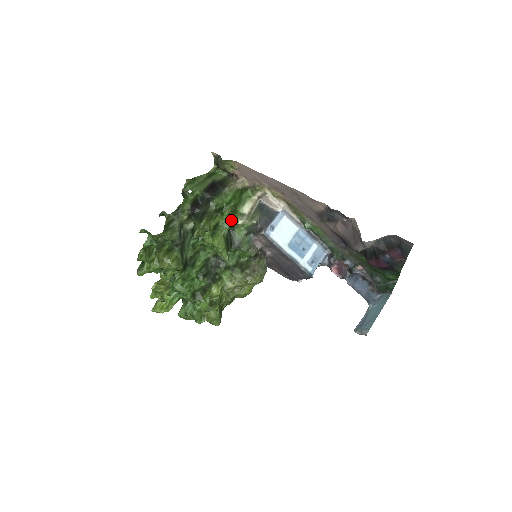
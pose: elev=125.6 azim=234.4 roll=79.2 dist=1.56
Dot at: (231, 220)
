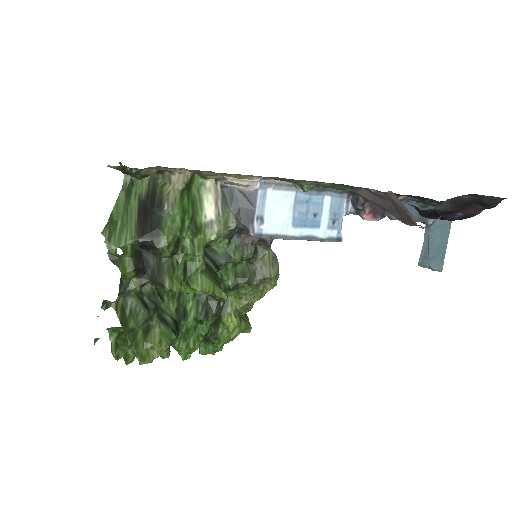
Dot at: (200, 247)
